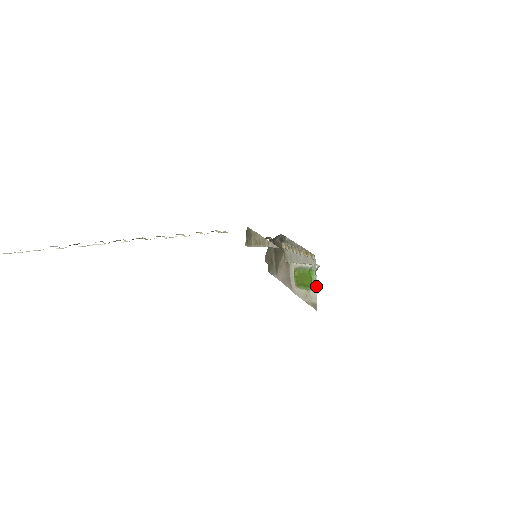
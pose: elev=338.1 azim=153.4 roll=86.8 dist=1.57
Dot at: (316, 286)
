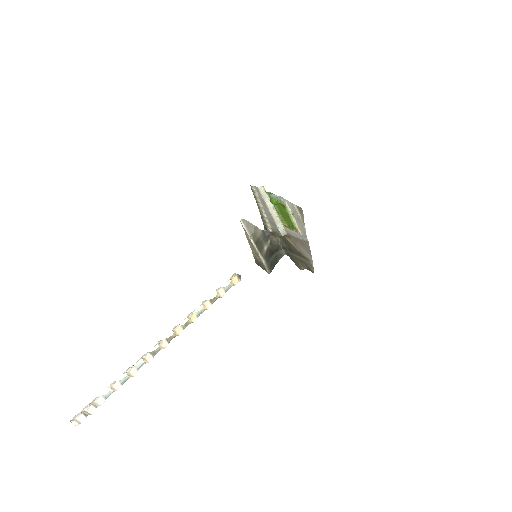
Dot at: (281, 199)
